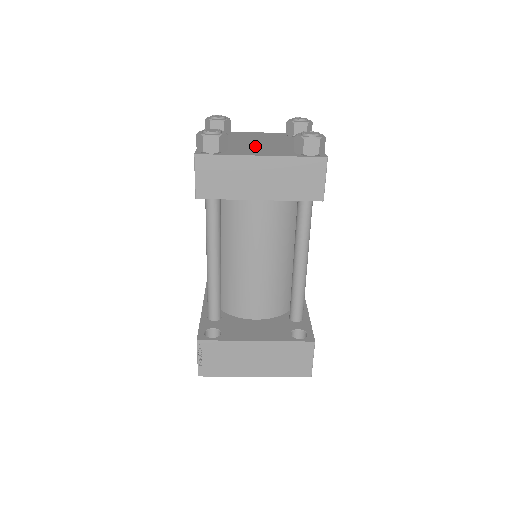
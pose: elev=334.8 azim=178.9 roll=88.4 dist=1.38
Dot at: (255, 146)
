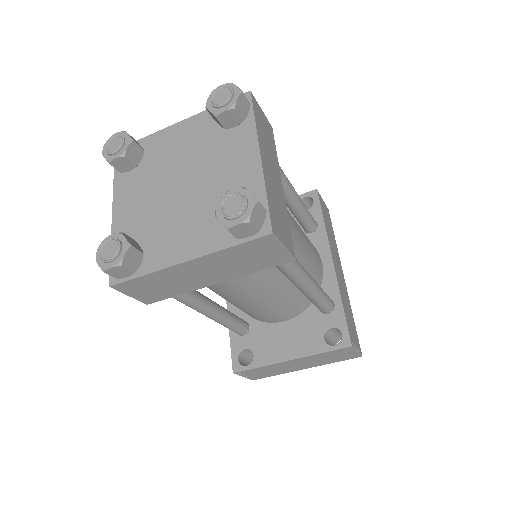
Dot at: (176, 211)
